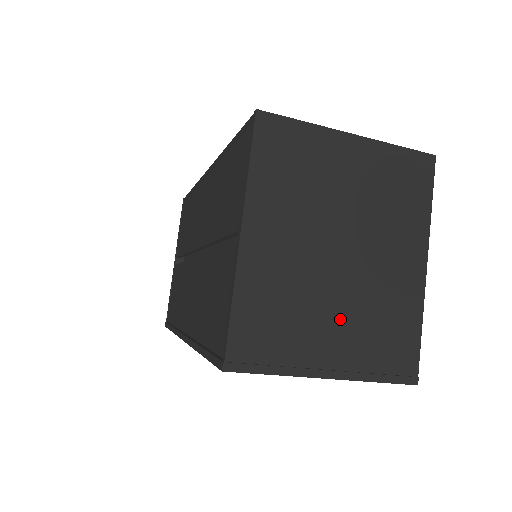
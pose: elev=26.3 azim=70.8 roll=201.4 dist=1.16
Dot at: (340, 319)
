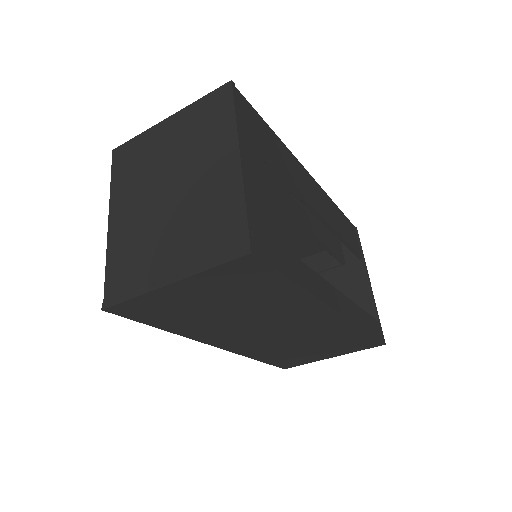
Dot at: (174, 236)
